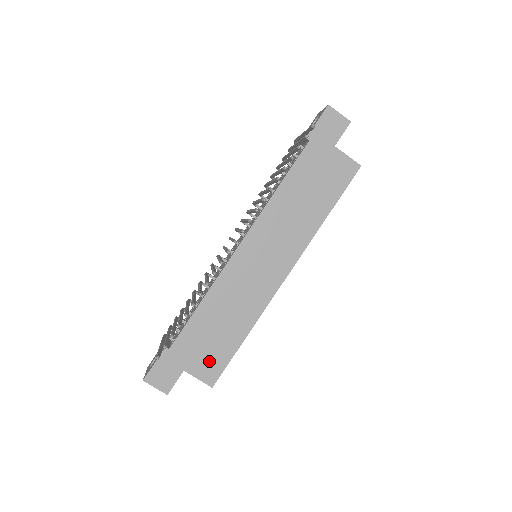
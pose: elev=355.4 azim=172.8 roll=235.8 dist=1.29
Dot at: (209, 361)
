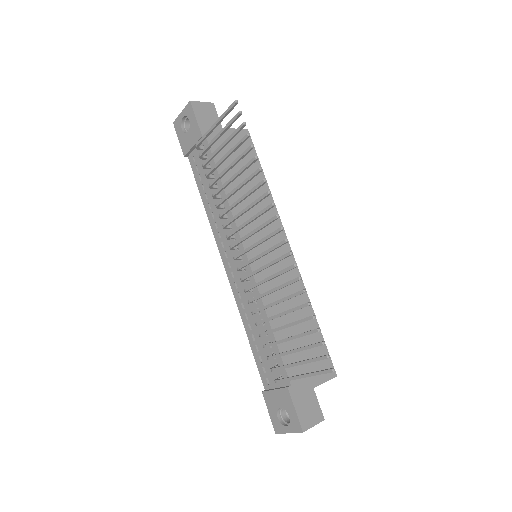
Dot at: occluded
